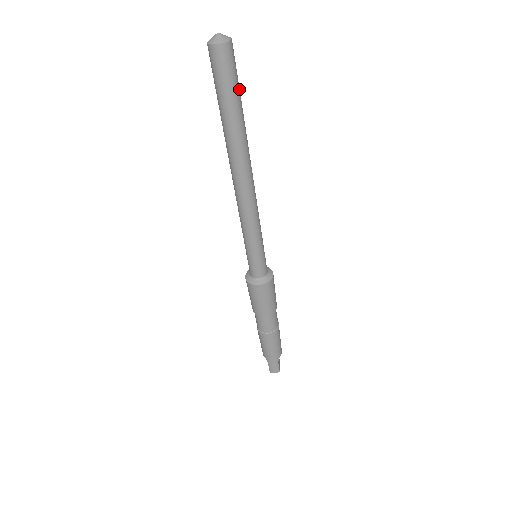
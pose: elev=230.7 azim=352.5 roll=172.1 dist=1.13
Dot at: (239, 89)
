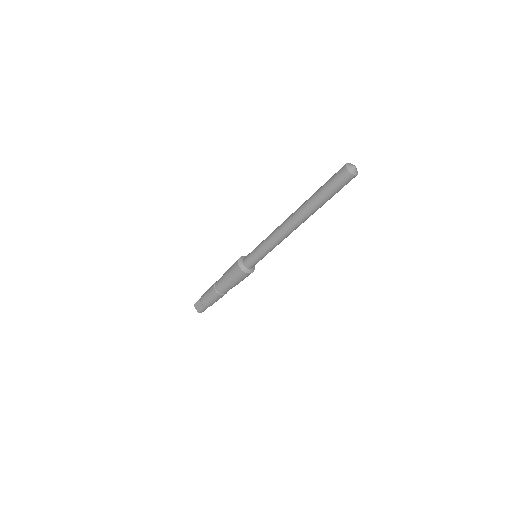
Dot at: occluded
